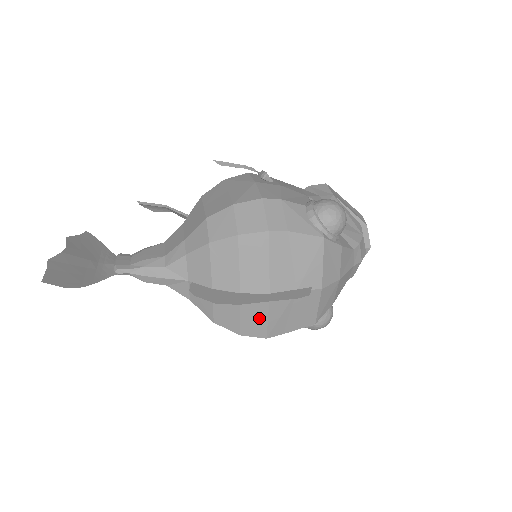
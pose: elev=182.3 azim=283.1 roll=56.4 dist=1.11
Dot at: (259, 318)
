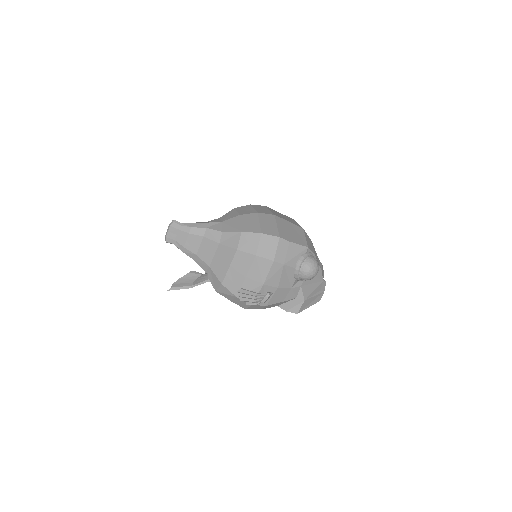
Dot at: (272, 226)
